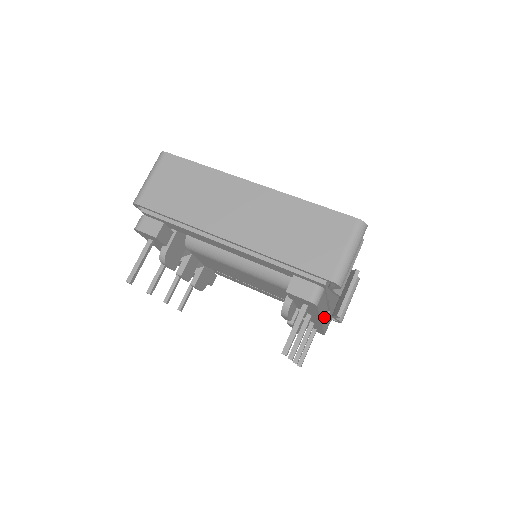
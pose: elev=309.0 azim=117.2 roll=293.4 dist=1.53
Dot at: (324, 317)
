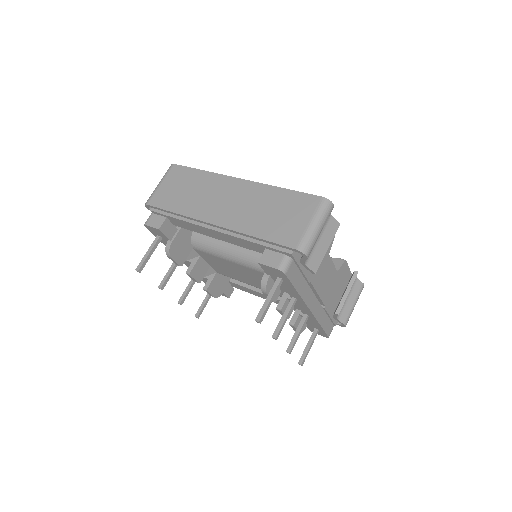
Dot at: (313, 305)
